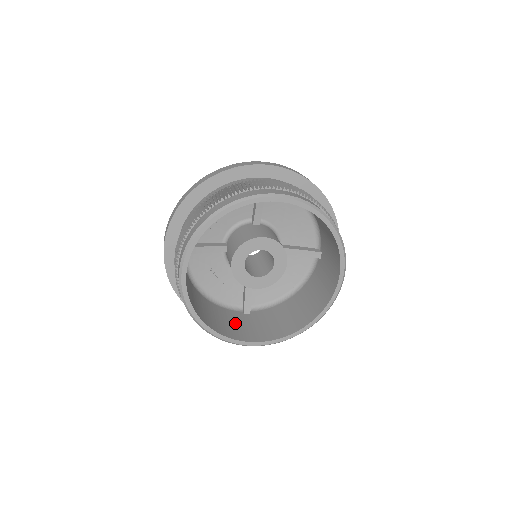
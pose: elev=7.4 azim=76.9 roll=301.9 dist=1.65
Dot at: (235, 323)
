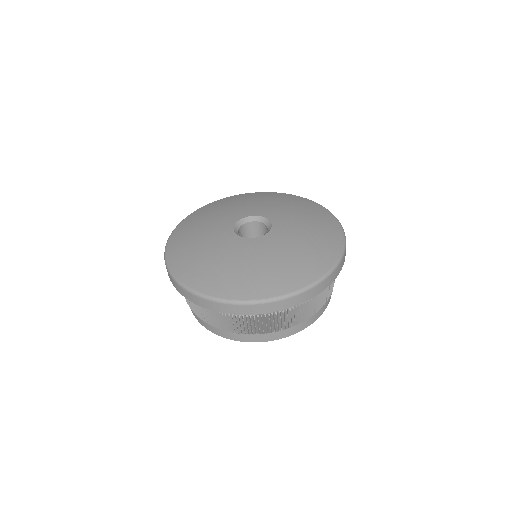
Dot at: occluded
